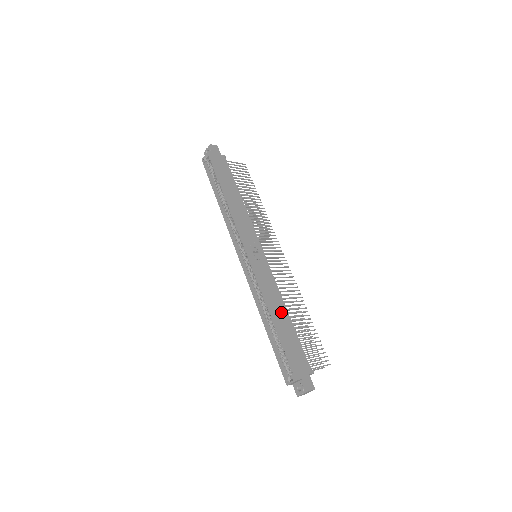
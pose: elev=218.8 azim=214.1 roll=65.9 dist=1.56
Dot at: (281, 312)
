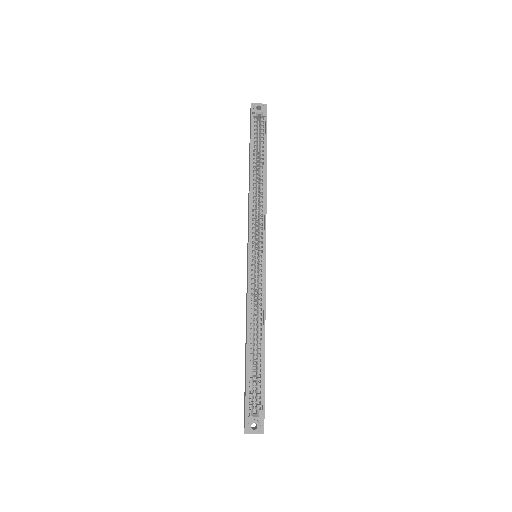
Dot at: occluded
